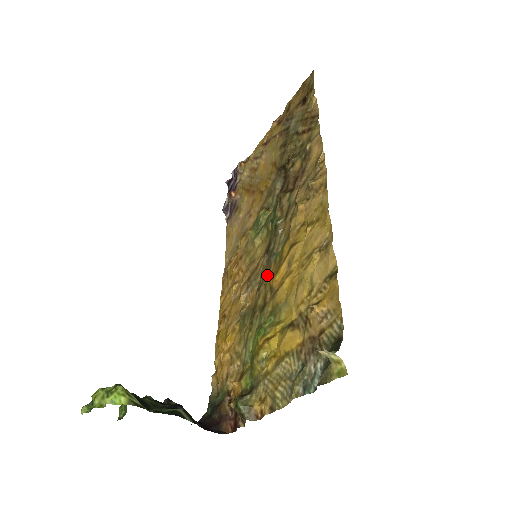
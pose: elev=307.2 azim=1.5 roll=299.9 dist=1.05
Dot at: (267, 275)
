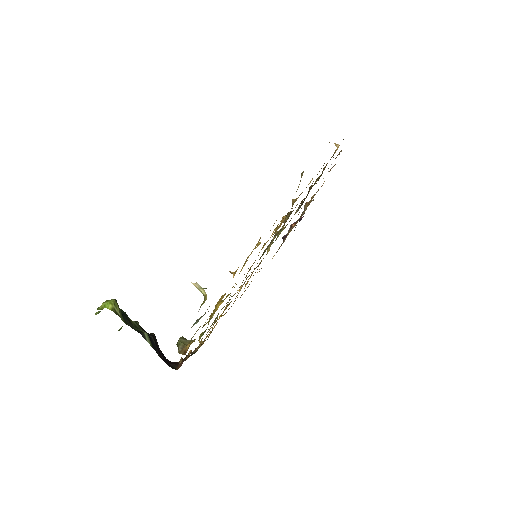
Dot at: occluded
